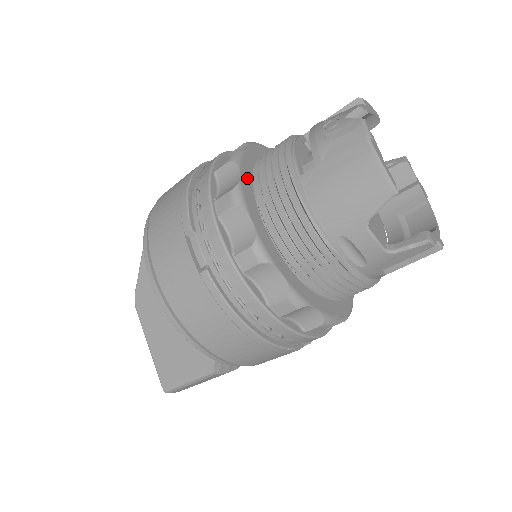
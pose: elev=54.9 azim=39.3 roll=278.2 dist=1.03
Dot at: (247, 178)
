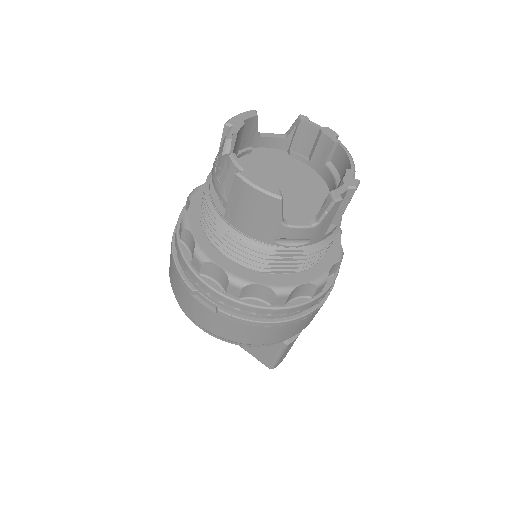
Dot at: (200, 233)
